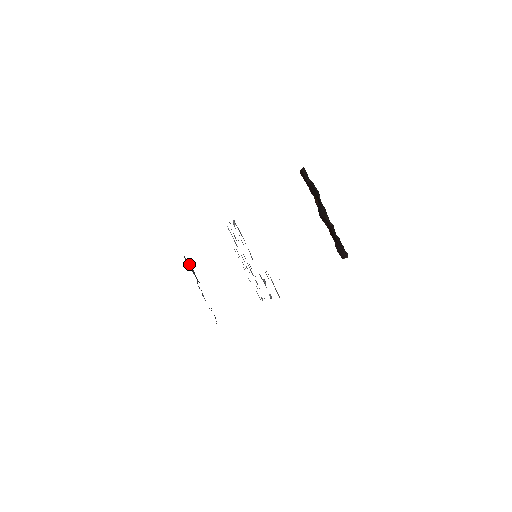
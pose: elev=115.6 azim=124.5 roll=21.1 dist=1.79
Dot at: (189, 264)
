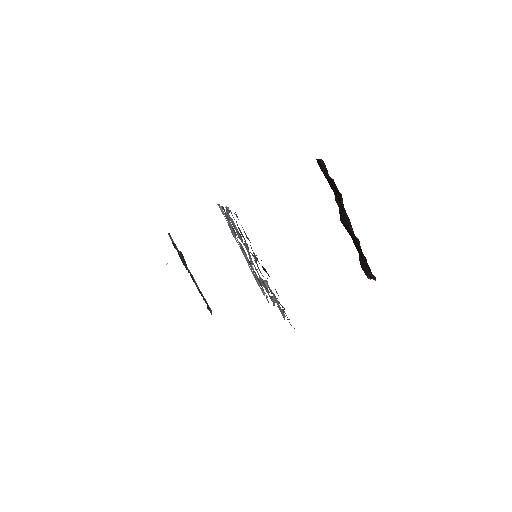
Dot at: (175, 246)
